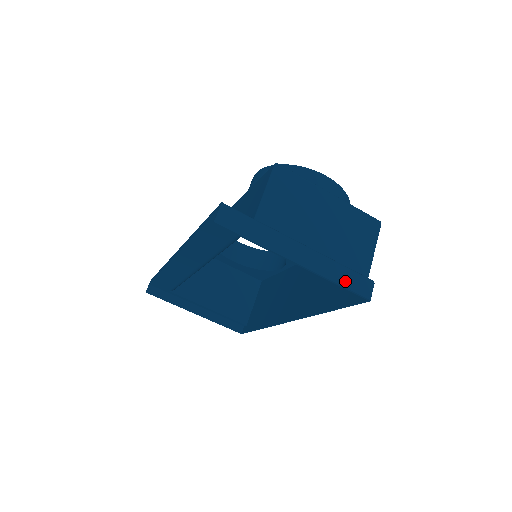
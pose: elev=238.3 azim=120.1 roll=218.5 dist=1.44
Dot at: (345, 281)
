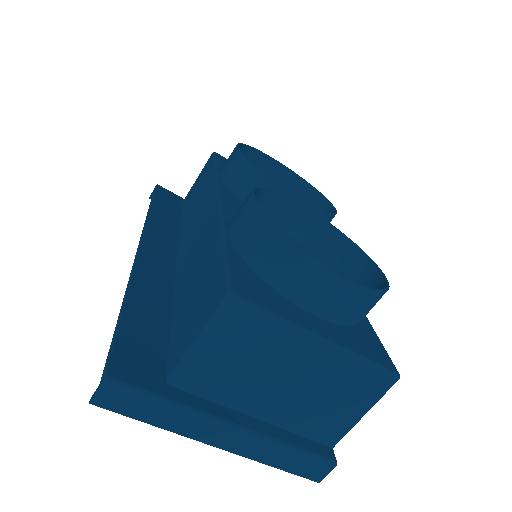
Dot at: (288, 465)
